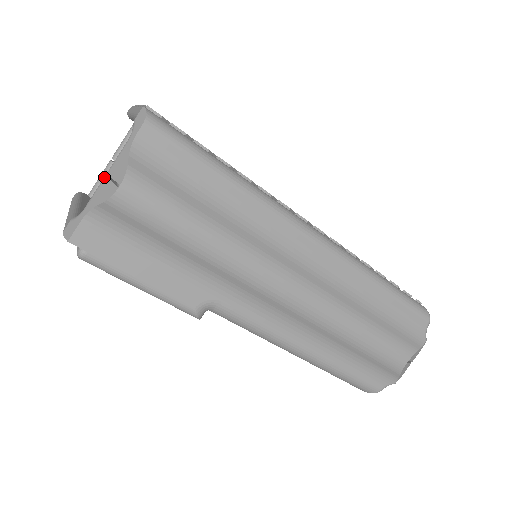
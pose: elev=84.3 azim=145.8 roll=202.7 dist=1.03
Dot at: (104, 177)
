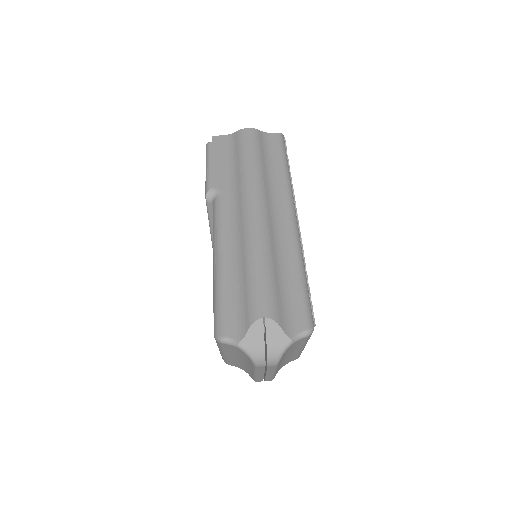
Dot at: occluded
